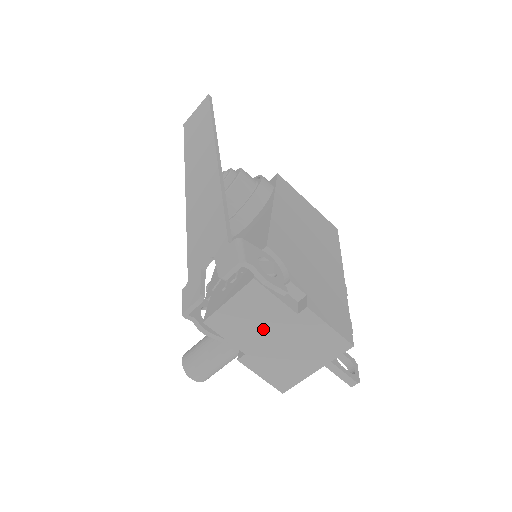
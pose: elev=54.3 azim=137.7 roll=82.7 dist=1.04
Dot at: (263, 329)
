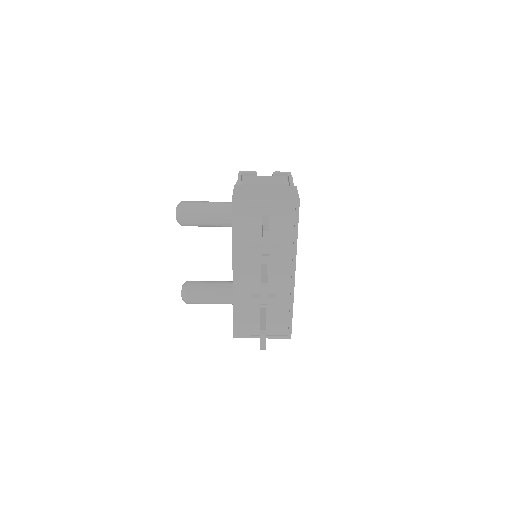
Dot at: (265, 184)
